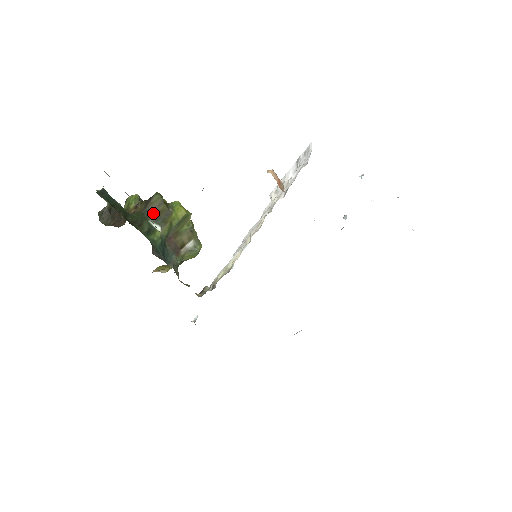
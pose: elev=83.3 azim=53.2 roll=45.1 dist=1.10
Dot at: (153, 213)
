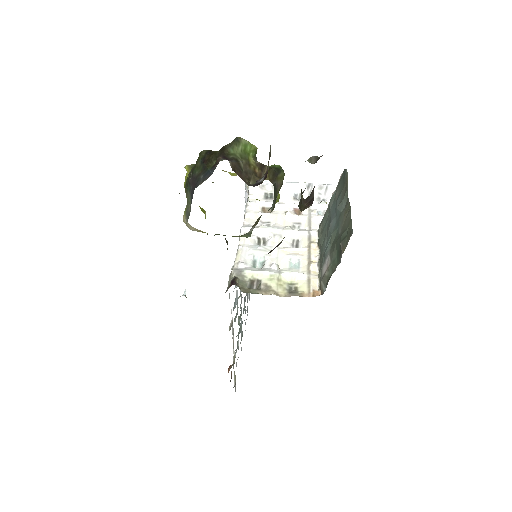
Dot at: (276, 191)
